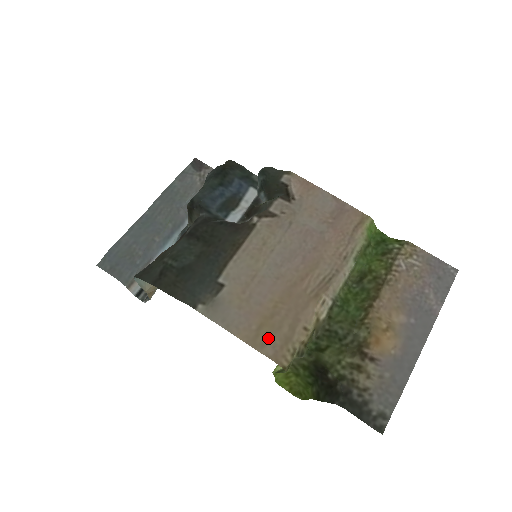
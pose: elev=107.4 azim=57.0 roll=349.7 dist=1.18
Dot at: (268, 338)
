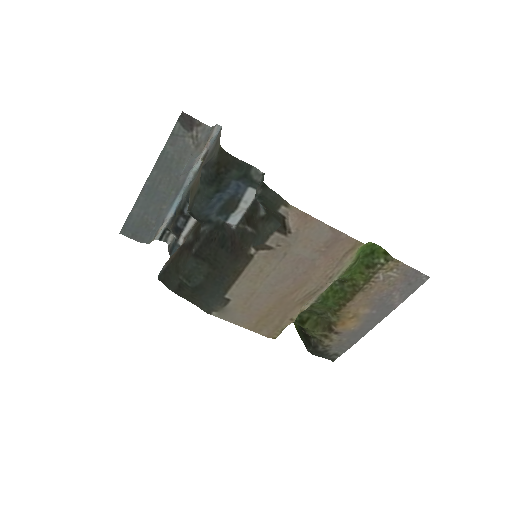
Dot at: (264, 327)
